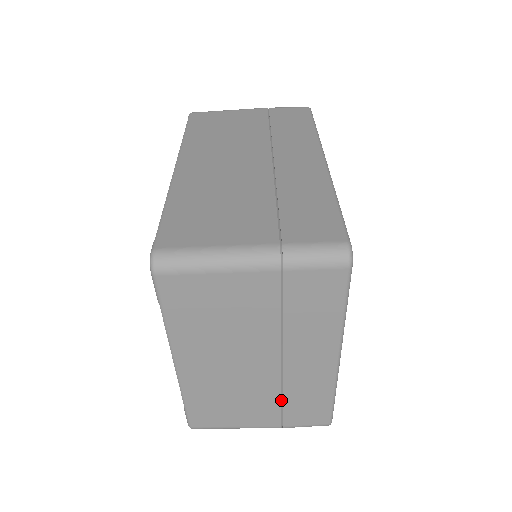
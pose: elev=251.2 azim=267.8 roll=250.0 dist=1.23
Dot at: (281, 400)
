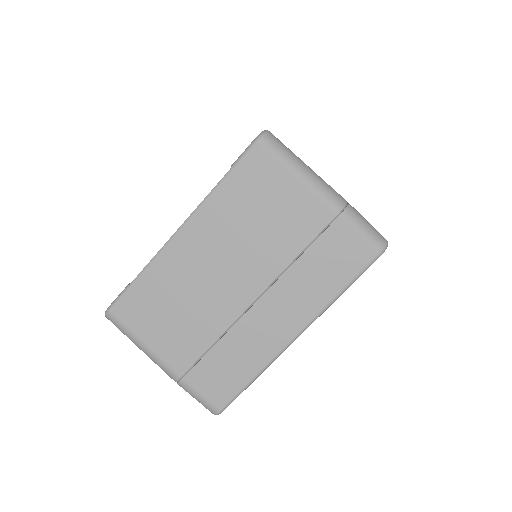
Dot at: (213, 344)
